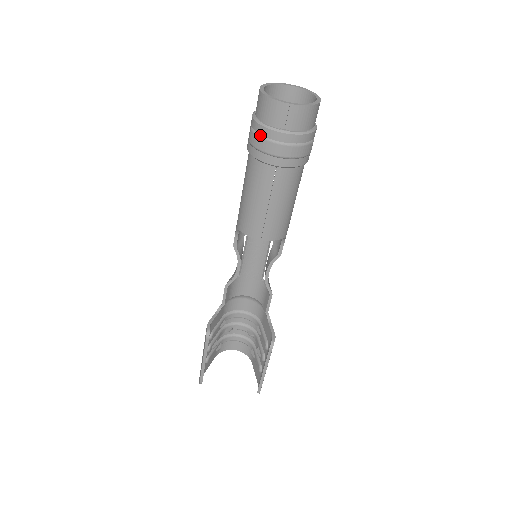
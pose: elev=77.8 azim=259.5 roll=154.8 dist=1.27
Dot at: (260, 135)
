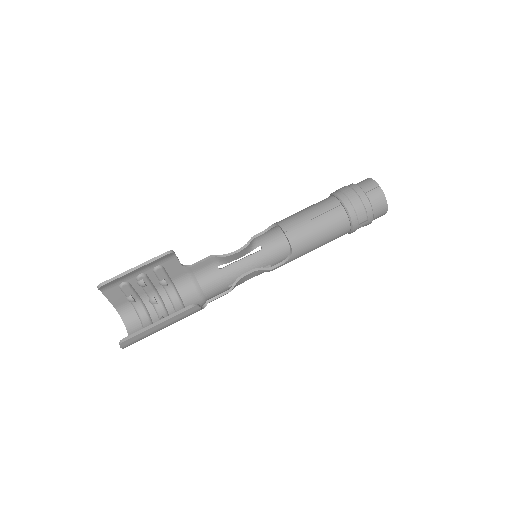
Dot at: (350, 186)
